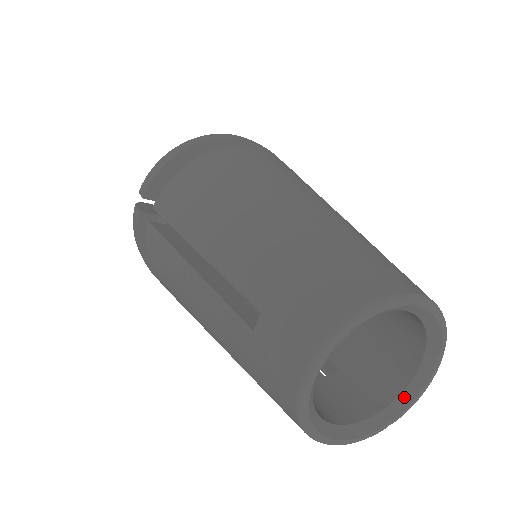
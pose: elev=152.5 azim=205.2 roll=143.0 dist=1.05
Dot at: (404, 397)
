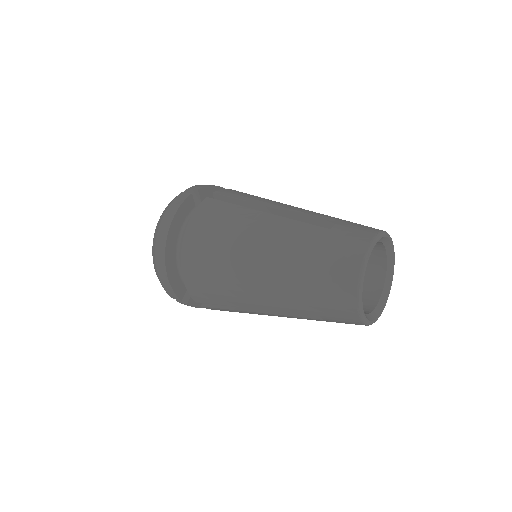
Dot at: (371, 315)
